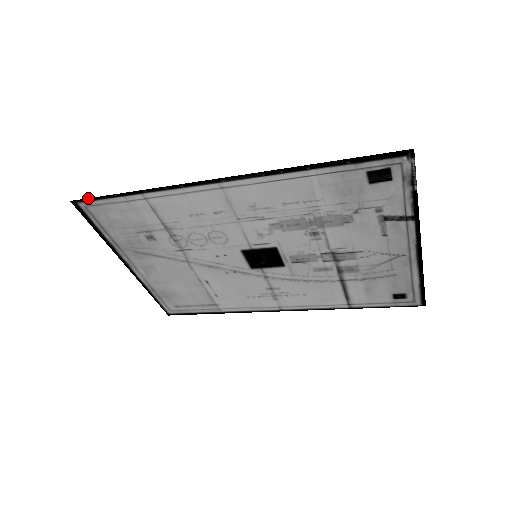
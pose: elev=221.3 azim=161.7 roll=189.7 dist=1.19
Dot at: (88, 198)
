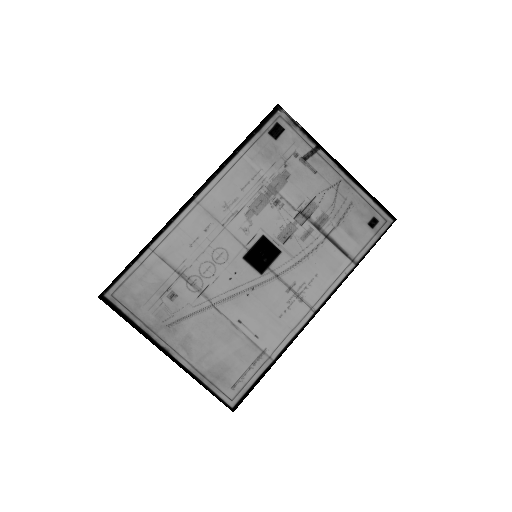
Dot at: (111, 283)
